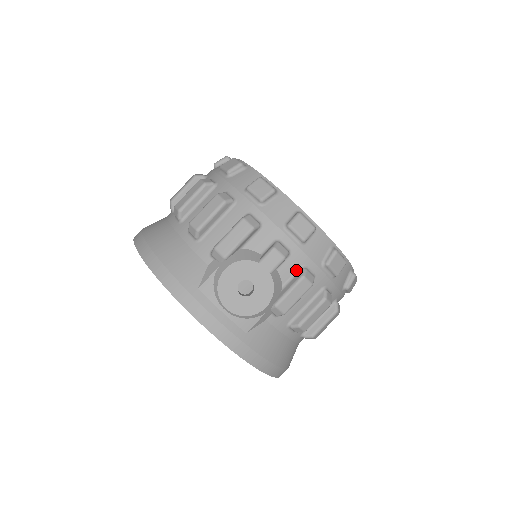
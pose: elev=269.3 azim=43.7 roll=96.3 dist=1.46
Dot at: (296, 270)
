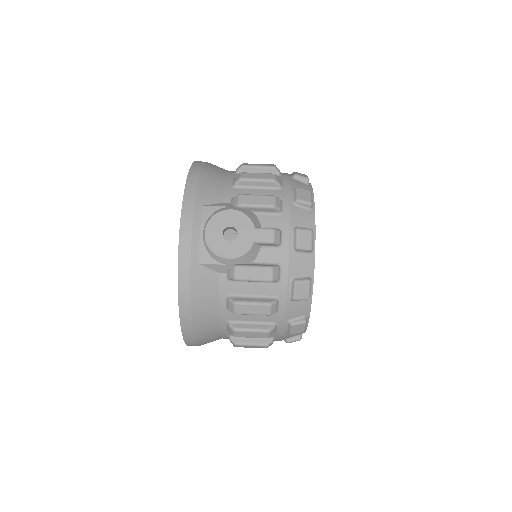
Dot at: (272, 262)
